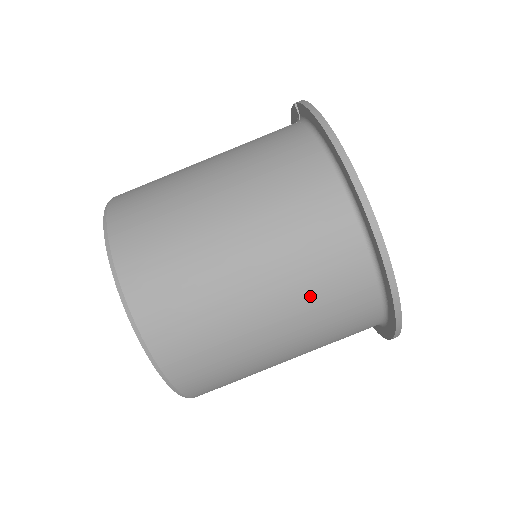
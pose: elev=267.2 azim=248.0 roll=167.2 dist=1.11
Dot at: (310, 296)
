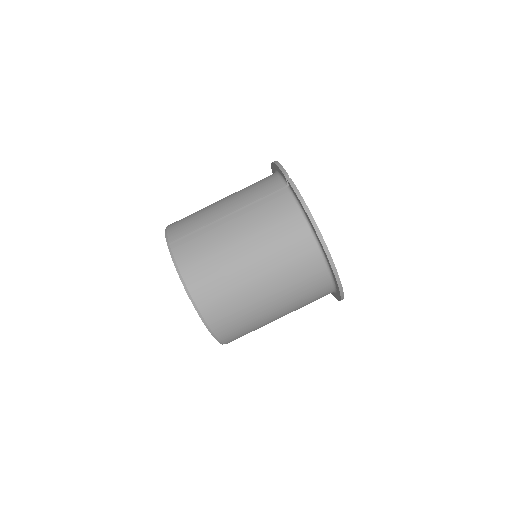
Dot at: (300, 302)
